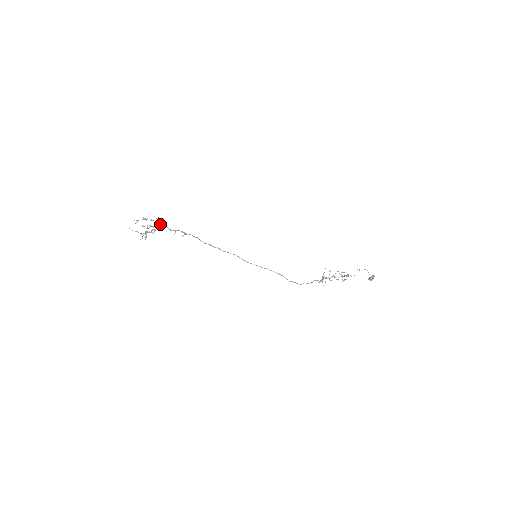
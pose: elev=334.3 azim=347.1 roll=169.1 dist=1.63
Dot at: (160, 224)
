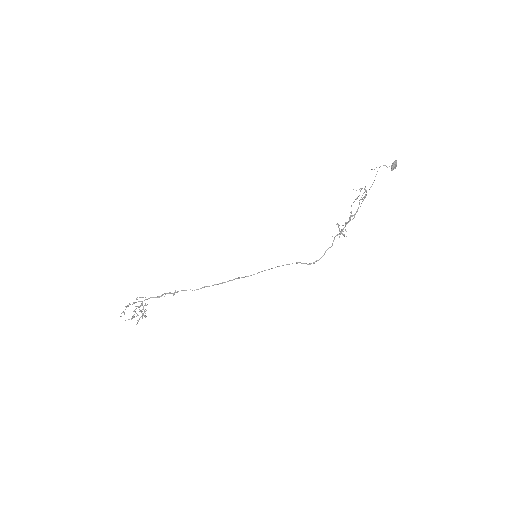
Dot at: (144, 300)
